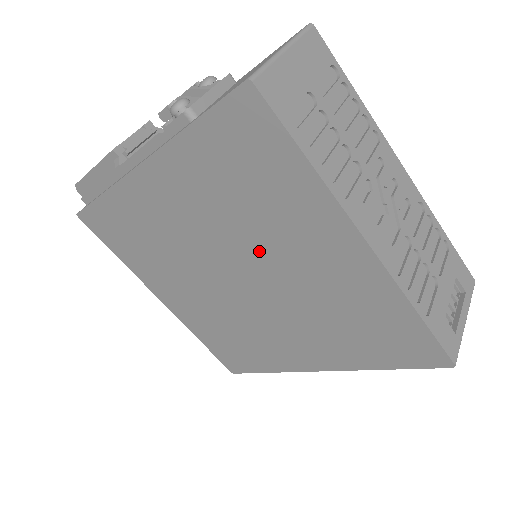
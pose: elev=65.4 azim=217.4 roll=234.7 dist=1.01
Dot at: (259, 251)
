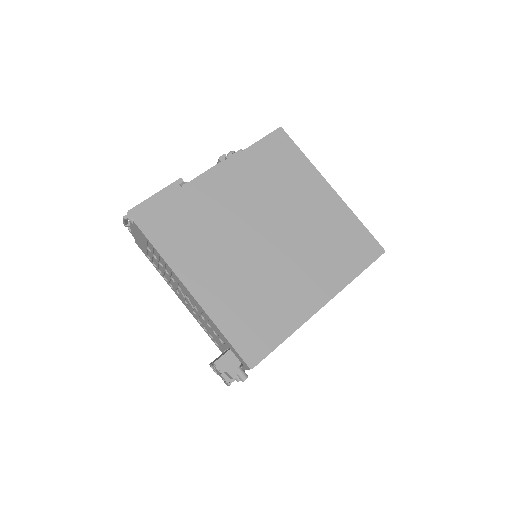
Dot at: (282, 209)
